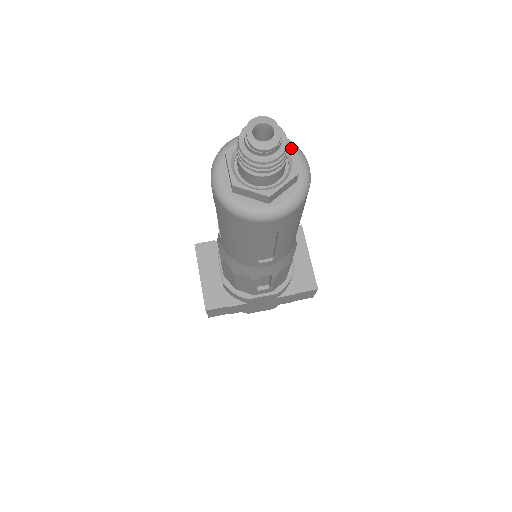
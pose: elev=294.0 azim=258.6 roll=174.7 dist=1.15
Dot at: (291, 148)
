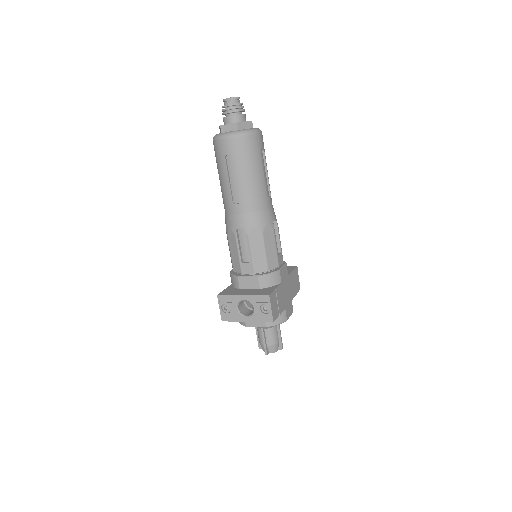
Dot at: occluded
